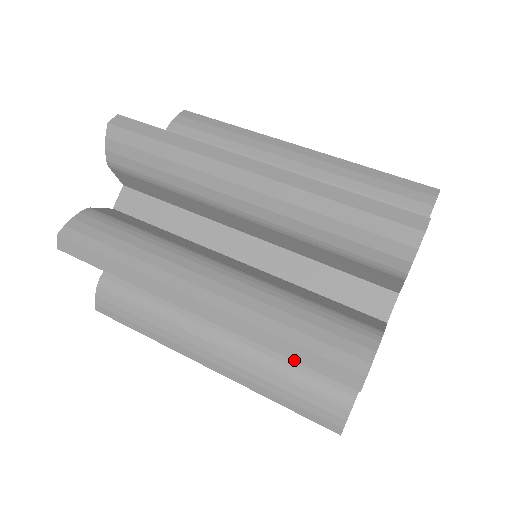
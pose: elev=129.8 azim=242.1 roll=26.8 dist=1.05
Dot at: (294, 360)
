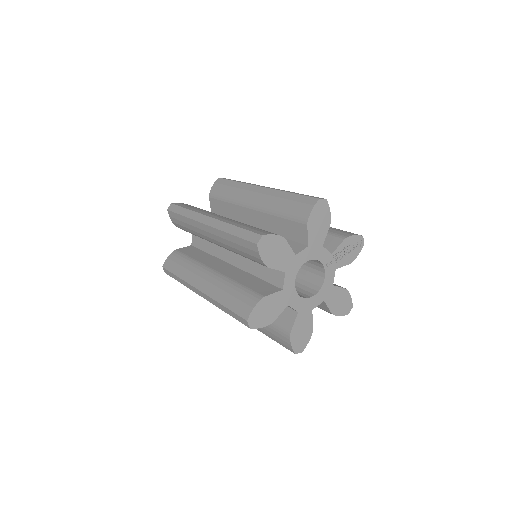
Dot at: (230, 315)
